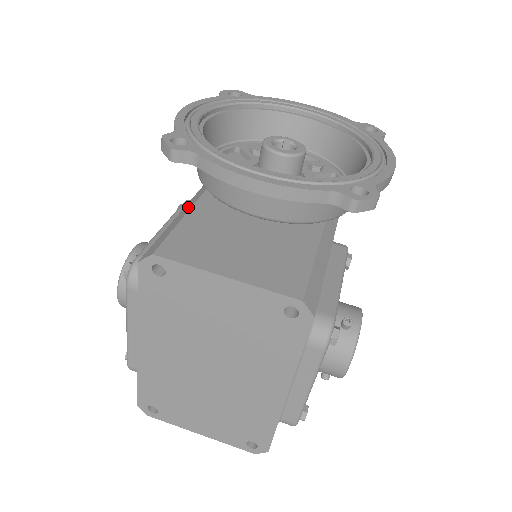
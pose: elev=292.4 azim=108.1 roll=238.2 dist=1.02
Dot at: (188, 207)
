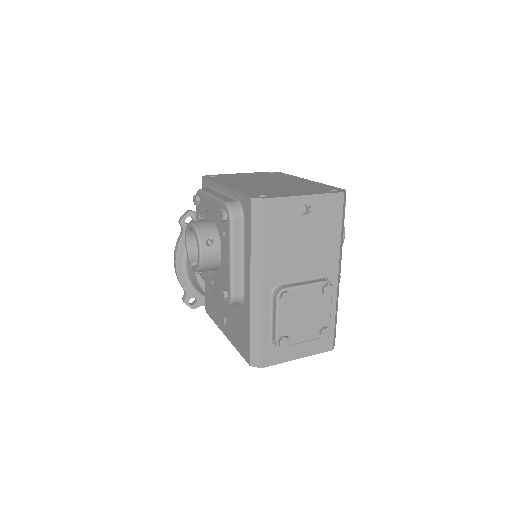
Dot at: occluded
